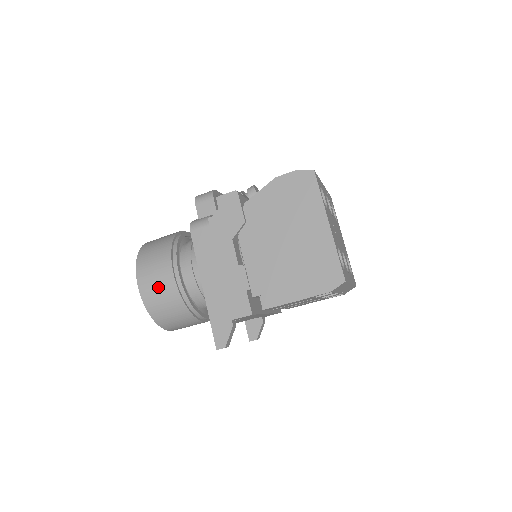
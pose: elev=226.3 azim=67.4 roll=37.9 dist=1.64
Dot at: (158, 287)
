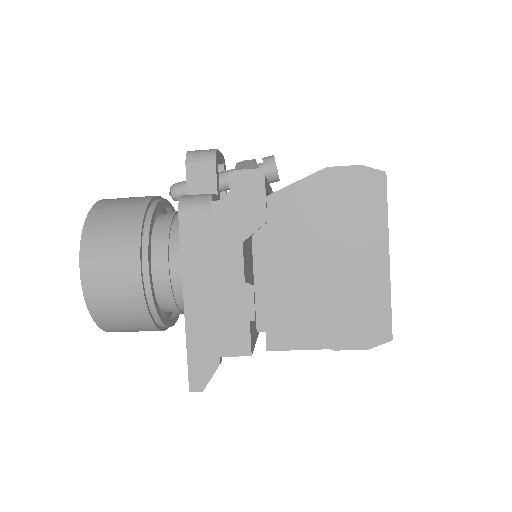
Dot at: (113, 284)
